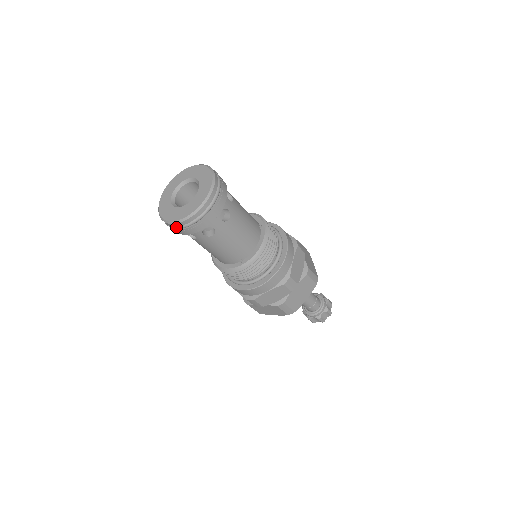
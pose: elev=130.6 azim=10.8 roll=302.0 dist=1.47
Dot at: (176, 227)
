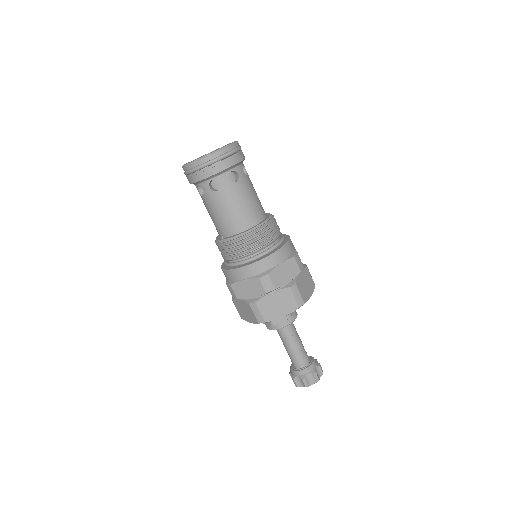
Dot at: (209, 161)
